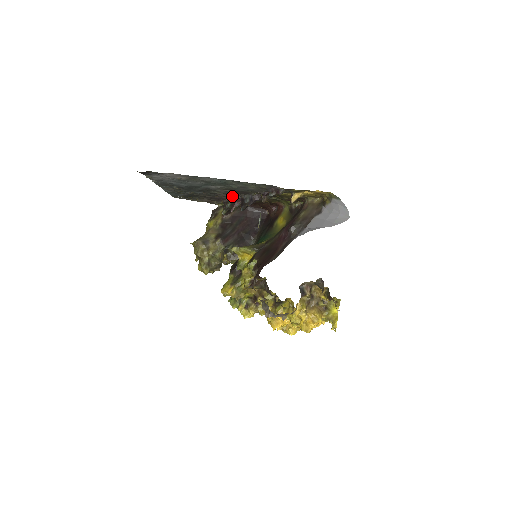
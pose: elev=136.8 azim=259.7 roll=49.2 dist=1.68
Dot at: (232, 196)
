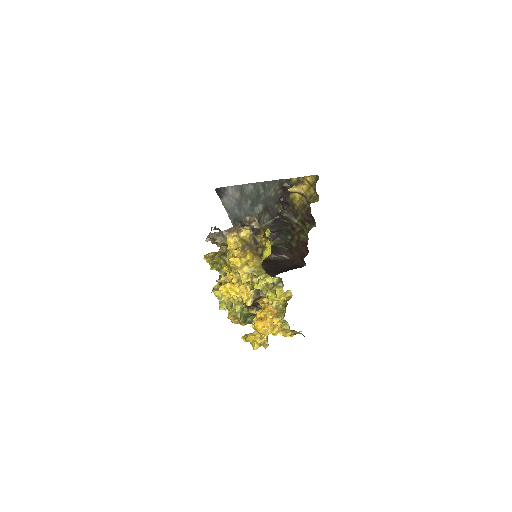
Dot at: occluded
